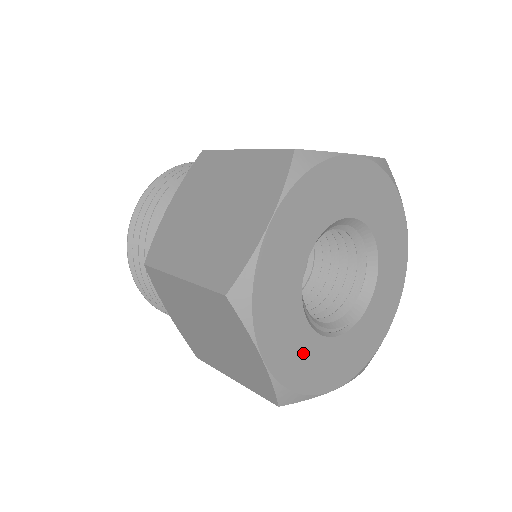
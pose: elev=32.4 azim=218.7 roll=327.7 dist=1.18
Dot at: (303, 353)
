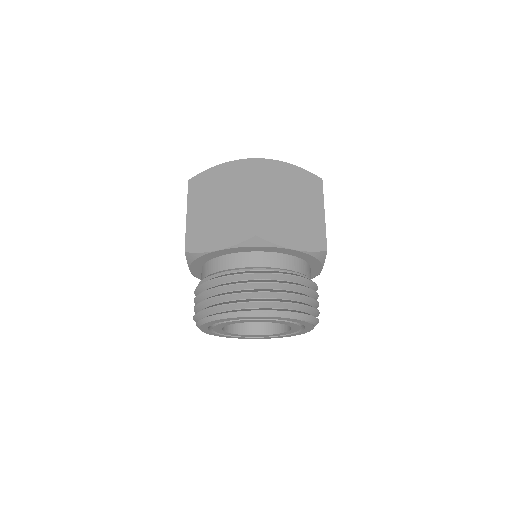
Dot at: occluded
